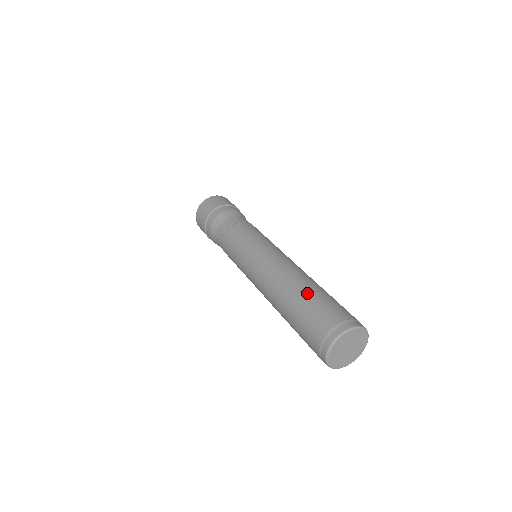
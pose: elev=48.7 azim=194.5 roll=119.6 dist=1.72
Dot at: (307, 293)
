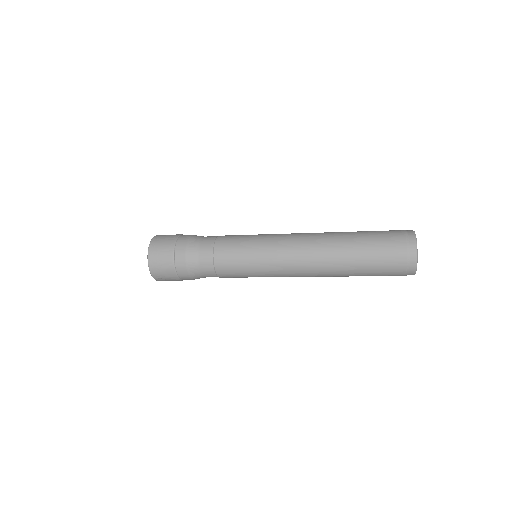
Dot at: (357, 240)
